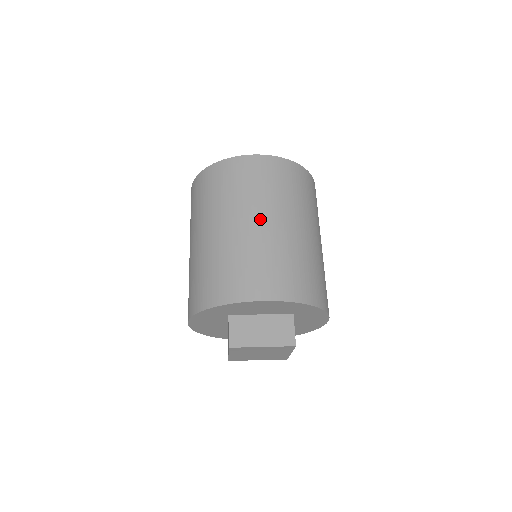
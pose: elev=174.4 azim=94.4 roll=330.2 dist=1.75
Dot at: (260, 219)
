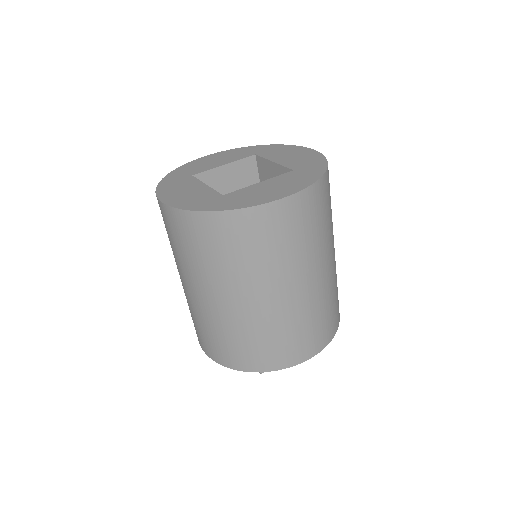
Dot at: (298, 284)
